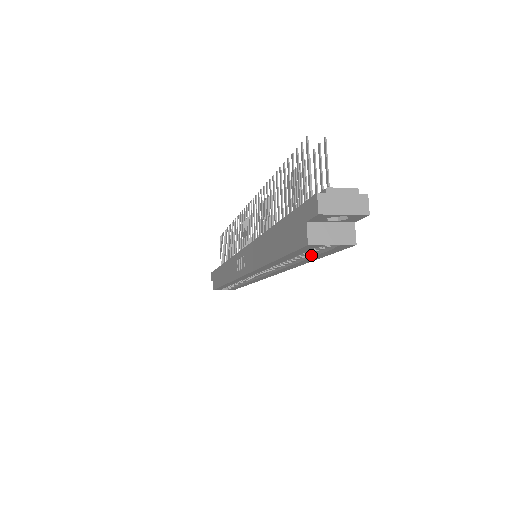
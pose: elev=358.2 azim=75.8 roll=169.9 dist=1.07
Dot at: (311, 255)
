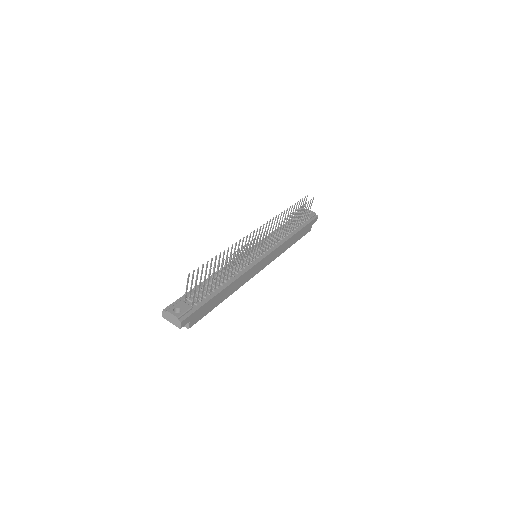
Dot at: occluded
